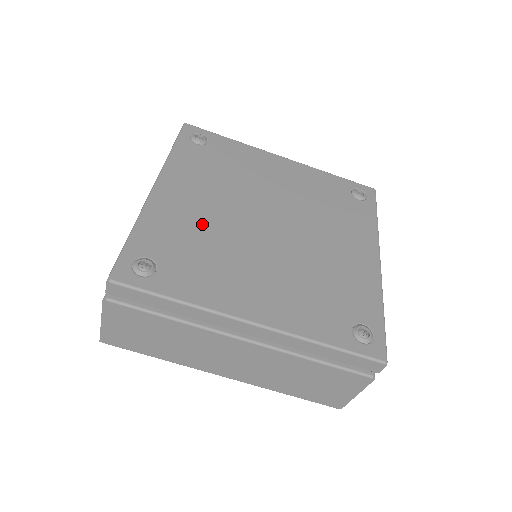
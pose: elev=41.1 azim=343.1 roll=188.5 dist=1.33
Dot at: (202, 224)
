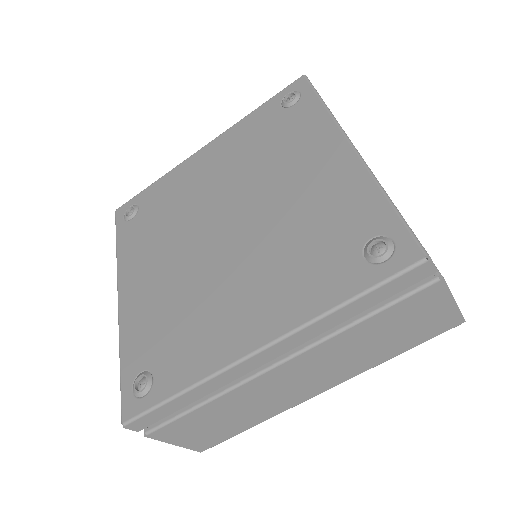
Dot at: (168, 292)
